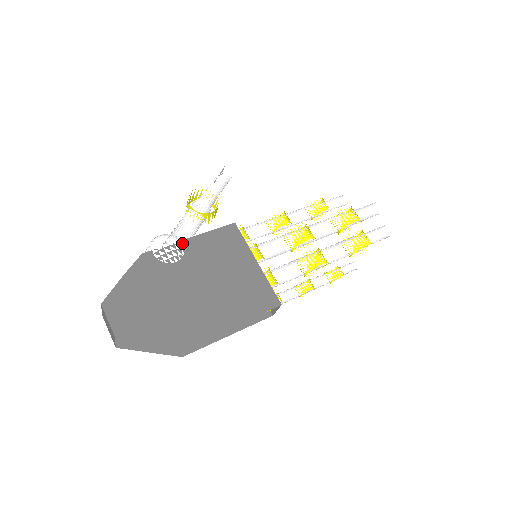
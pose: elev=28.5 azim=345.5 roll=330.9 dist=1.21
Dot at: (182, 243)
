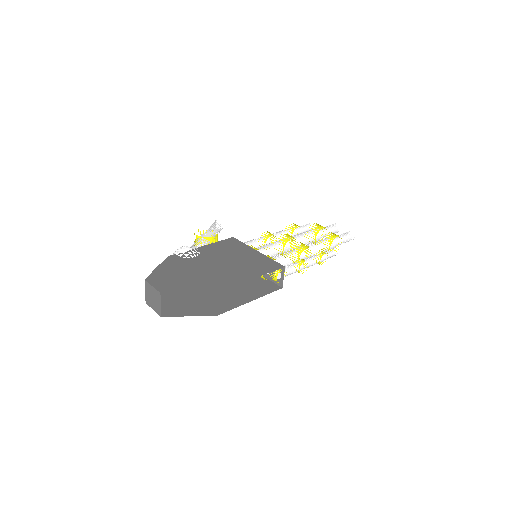
Dot at: (197, 248)
